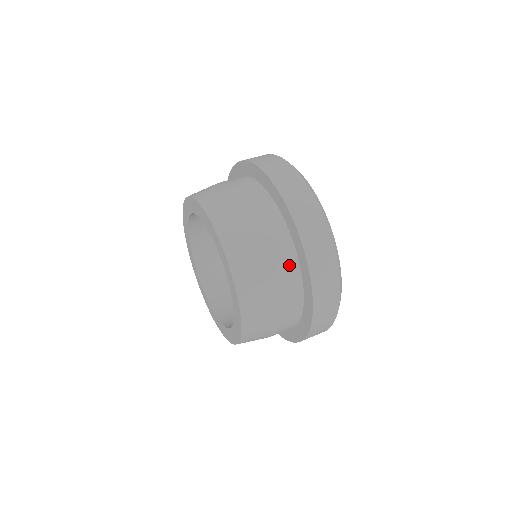
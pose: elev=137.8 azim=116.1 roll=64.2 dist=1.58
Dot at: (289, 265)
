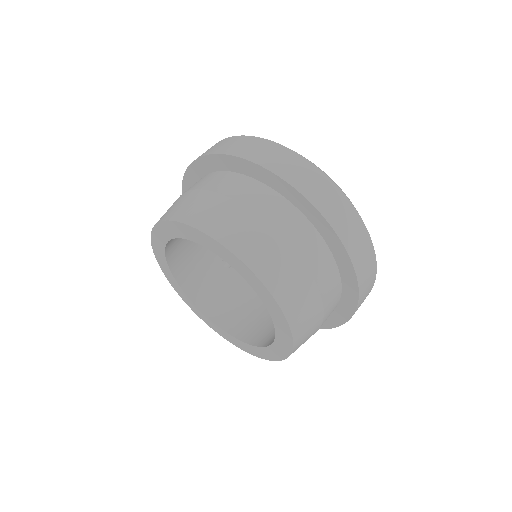
Dot at: (301, 228)
